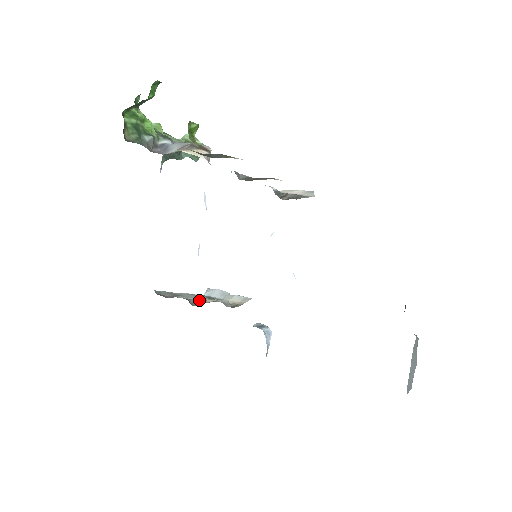
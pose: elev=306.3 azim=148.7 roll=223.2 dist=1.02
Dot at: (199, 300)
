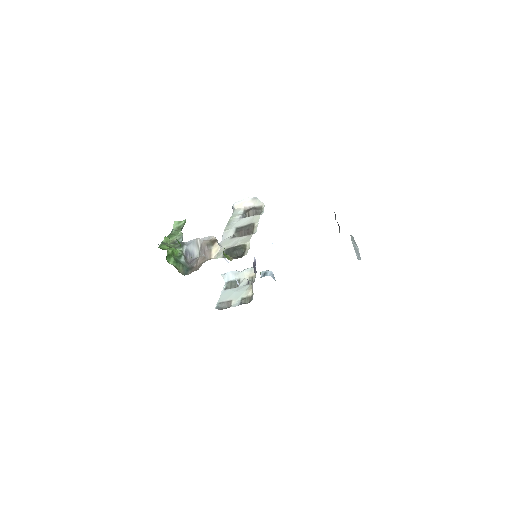
Dot at: (244, 297)
